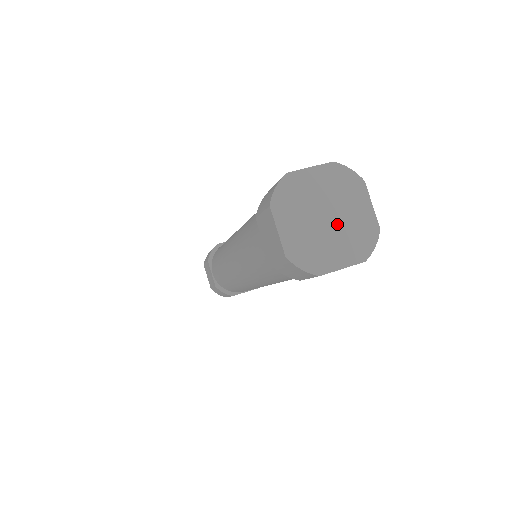
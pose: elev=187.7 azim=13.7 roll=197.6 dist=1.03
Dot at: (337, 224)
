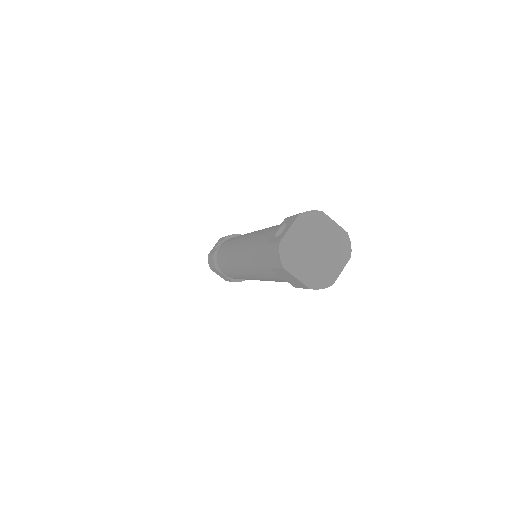
Dot at: (324, 249)
